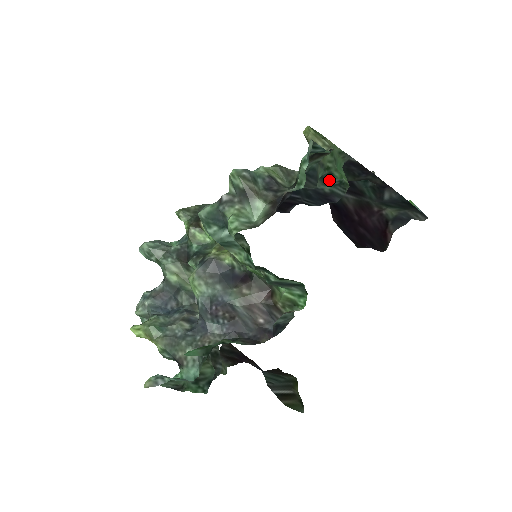
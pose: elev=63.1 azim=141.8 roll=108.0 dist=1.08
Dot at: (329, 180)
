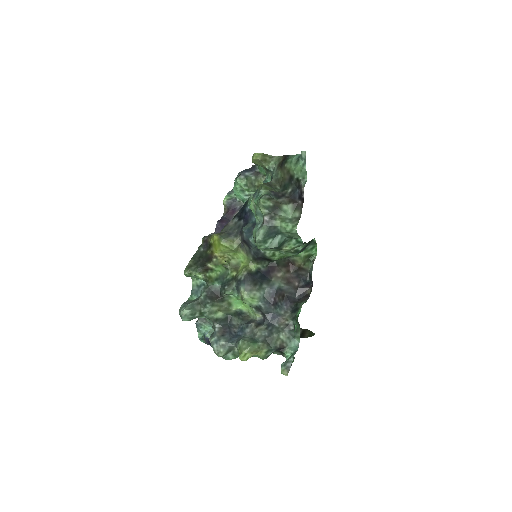
Dot at: occluded
